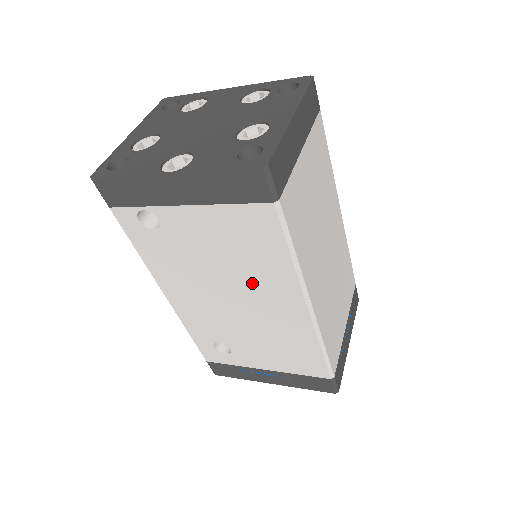
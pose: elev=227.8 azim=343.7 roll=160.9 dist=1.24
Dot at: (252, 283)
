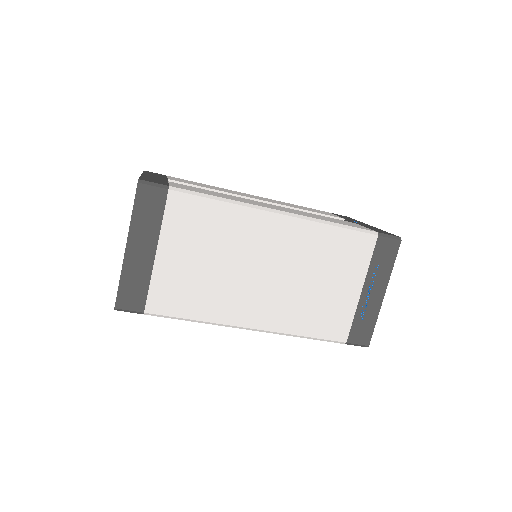
Dot at: occluded
